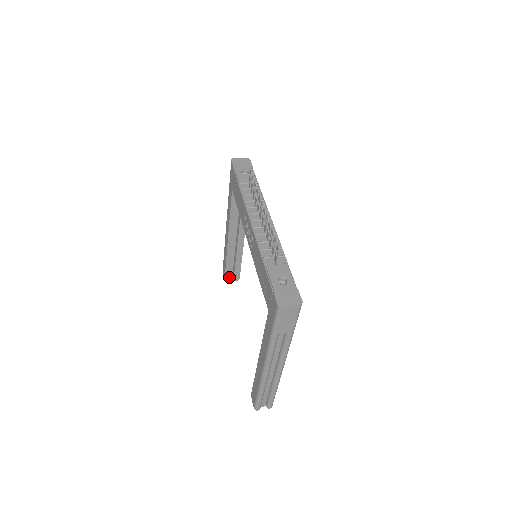
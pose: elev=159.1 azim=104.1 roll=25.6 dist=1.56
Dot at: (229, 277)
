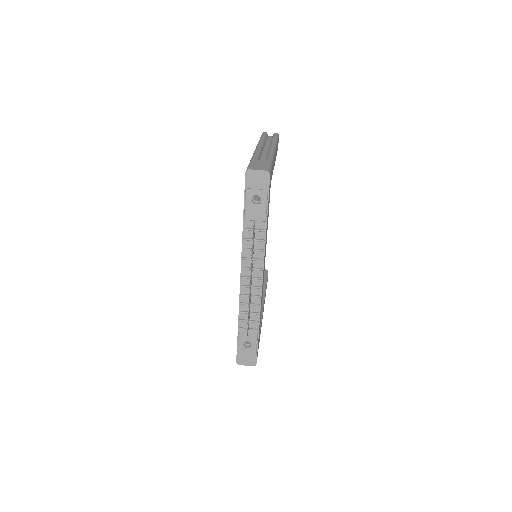
Dot at: occluded
